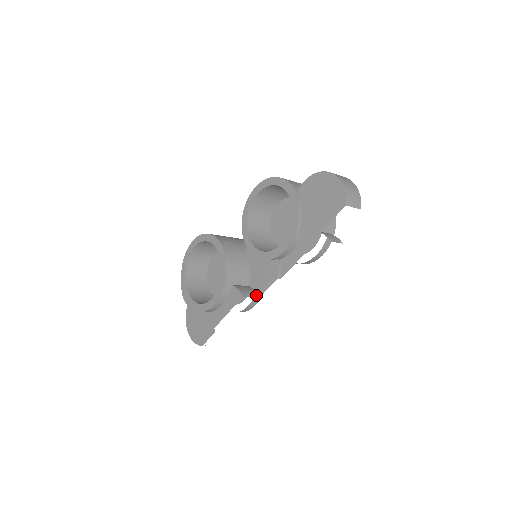
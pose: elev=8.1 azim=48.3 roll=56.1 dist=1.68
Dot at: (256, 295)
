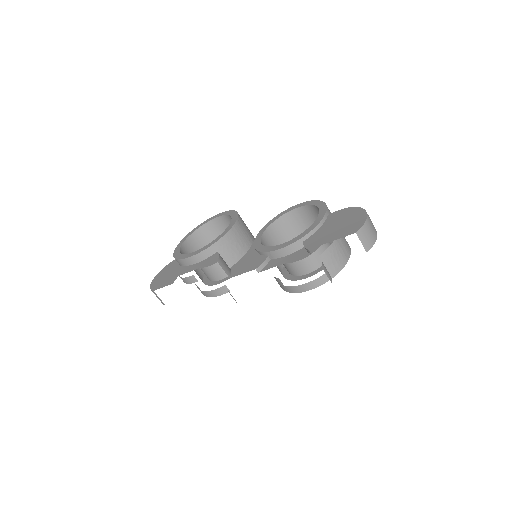
Dot at: (229, 274)
